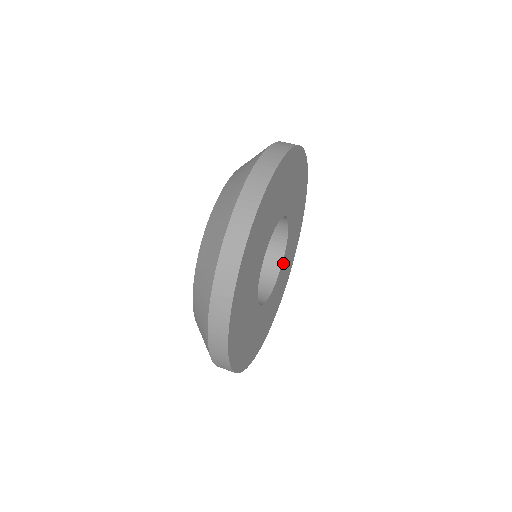
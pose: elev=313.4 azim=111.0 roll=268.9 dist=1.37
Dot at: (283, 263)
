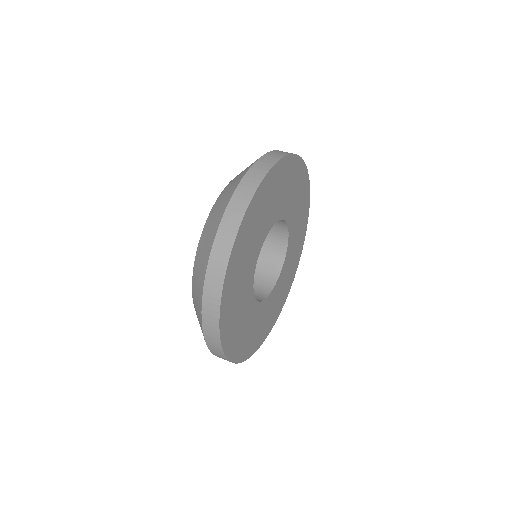
Dot at: (284, 268)
